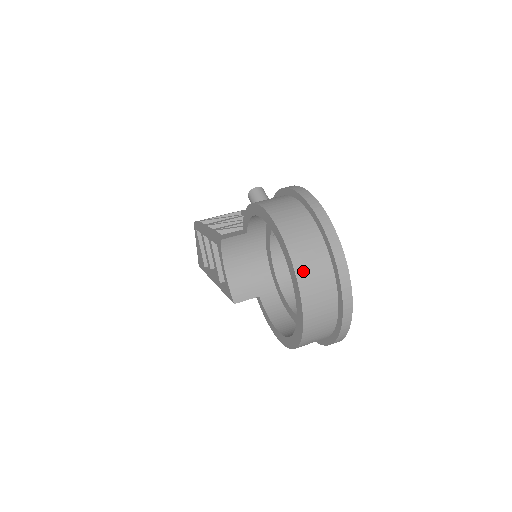
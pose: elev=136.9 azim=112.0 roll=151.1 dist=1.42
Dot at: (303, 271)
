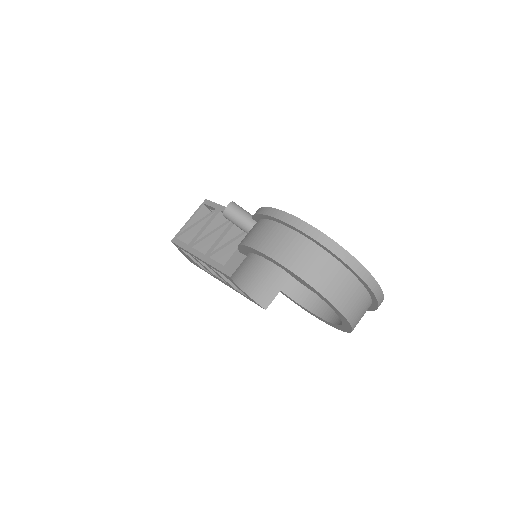
Dot at: (337, 299)
